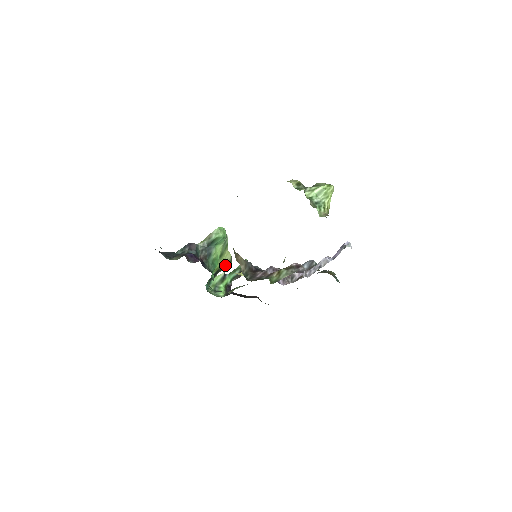
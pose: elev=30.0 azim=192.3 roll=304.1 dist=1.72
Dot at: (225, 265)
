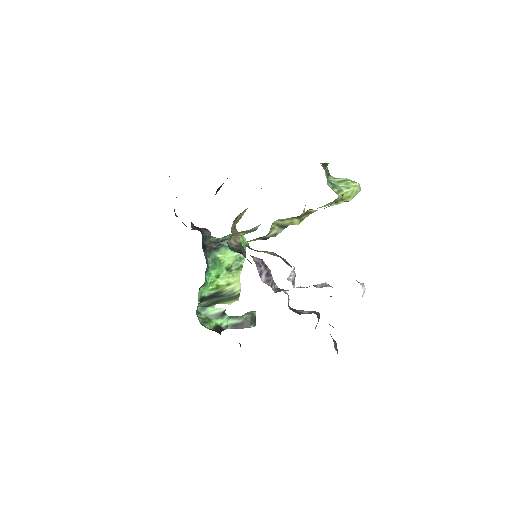
Dot at: (229, 296)
